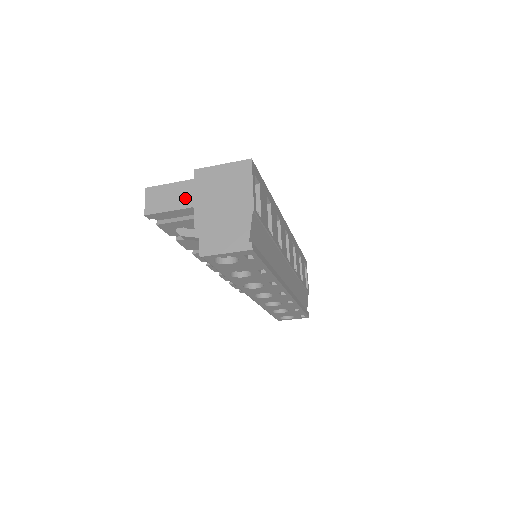
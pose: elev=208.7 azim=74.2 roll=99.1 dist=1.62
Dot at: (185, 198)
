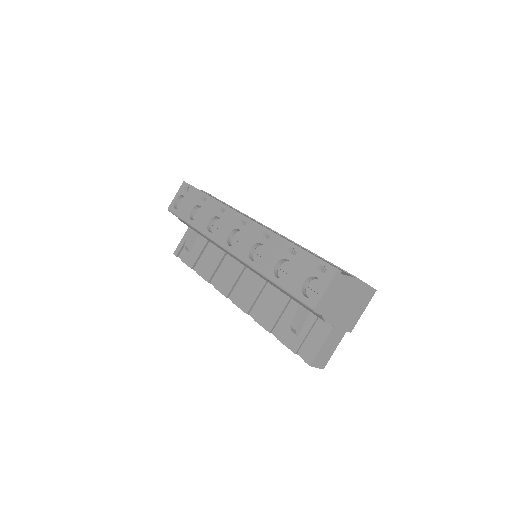
Dot at: occluded
